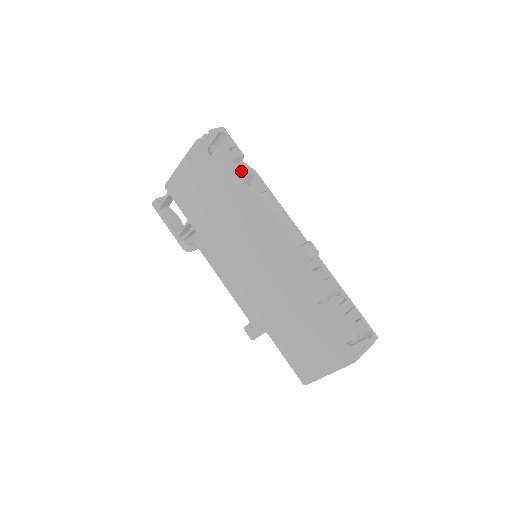
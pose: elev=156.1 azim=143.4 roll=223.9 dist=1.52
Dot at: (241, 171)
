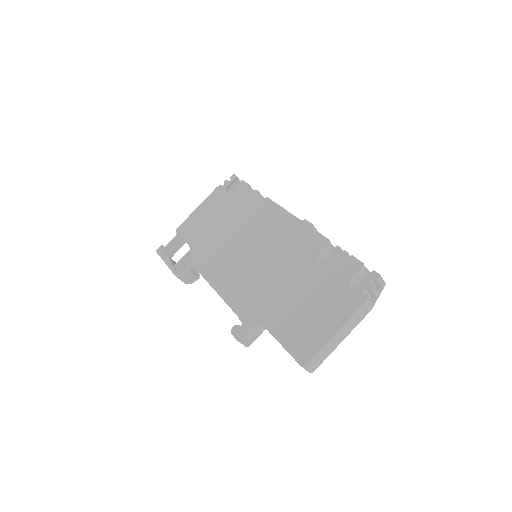
Dot at: (254, 190)
